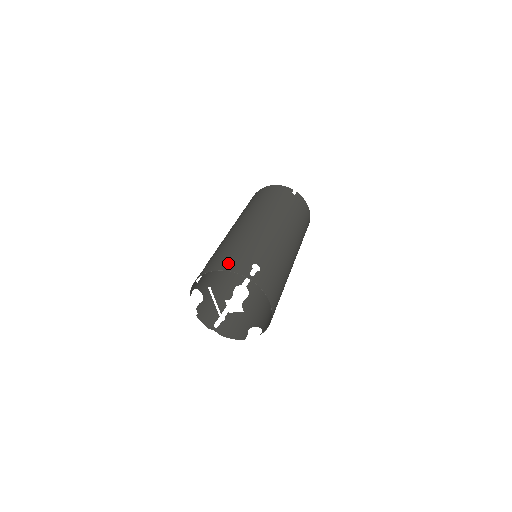
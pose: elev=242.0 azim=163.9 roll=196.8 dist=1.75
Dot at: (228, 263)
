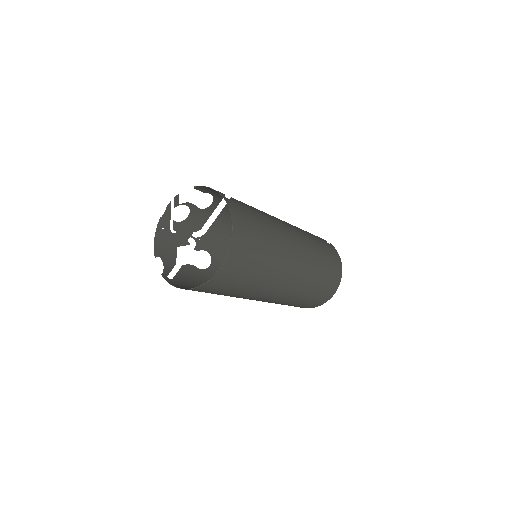
Dot at: occluded
